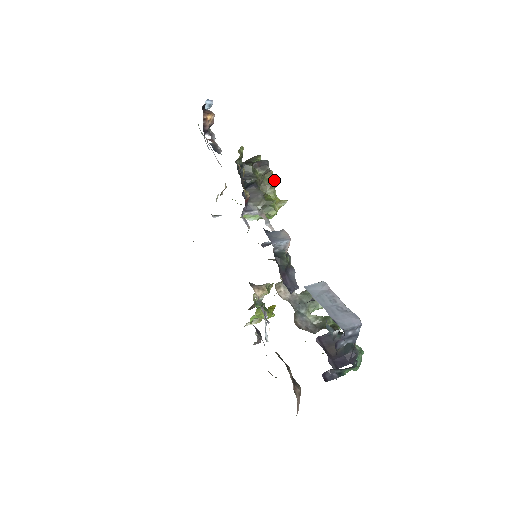
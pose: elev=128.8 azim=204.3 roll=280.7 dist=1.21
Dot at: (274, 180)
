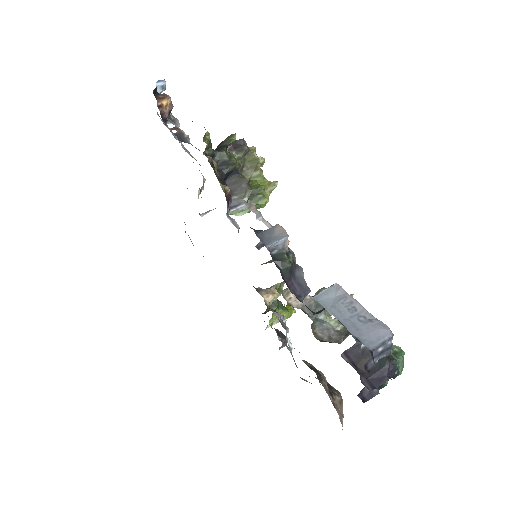
Dot at: (257, 160)
